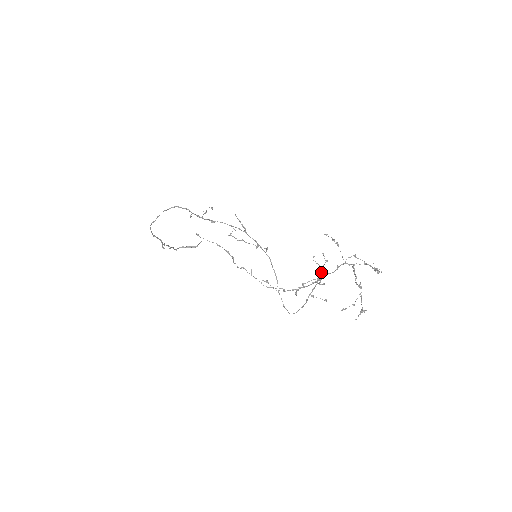
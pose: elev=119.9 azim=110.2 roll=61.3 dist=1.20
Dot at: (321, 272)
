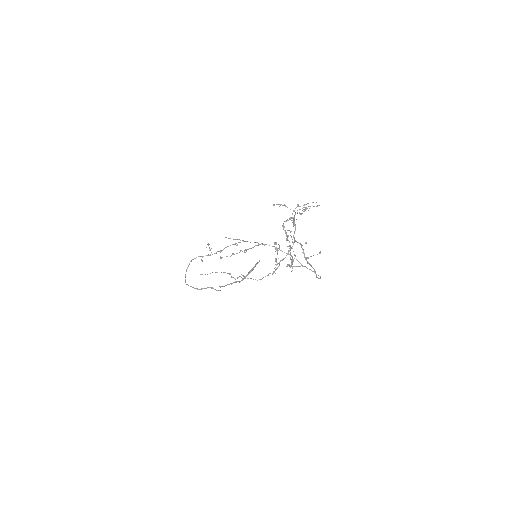
Dot at: (274, 243)
